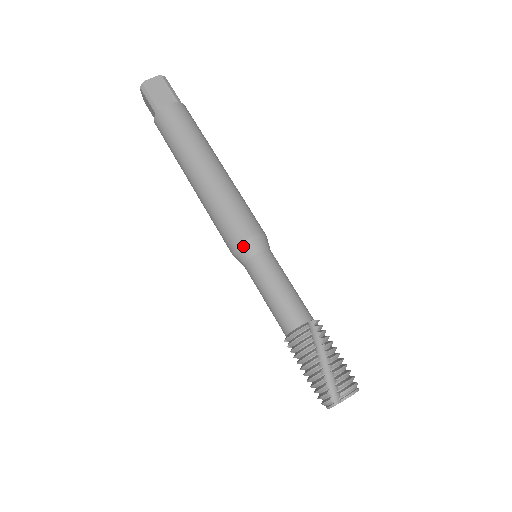
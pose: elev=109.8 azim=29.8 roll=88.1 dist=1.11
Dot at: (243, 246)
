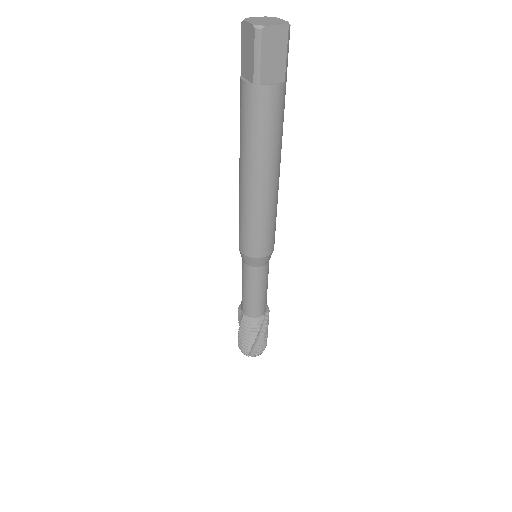
Dot at: (255, 260)
